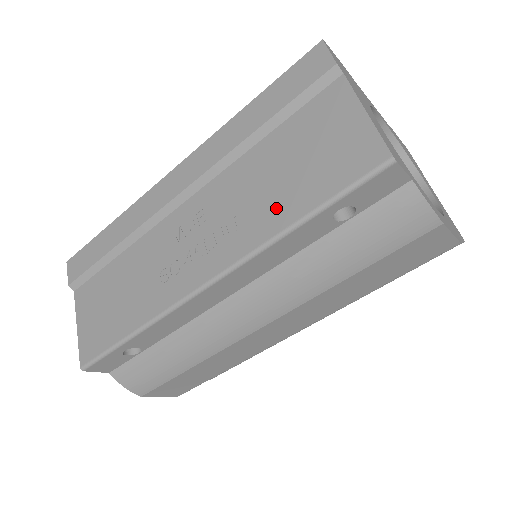
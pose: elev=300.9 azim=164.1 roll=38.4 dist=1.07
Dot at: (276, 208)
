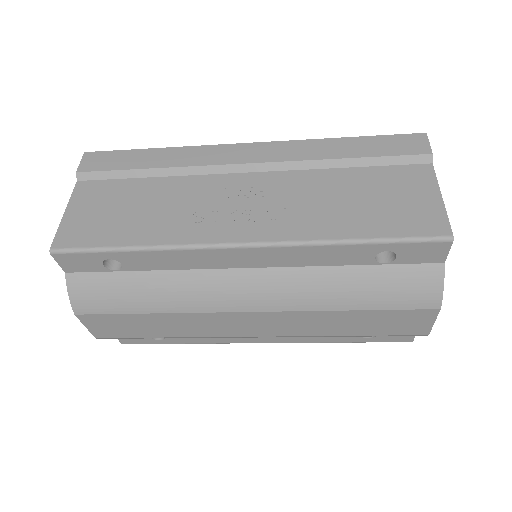
Dot at: (339, 221)
